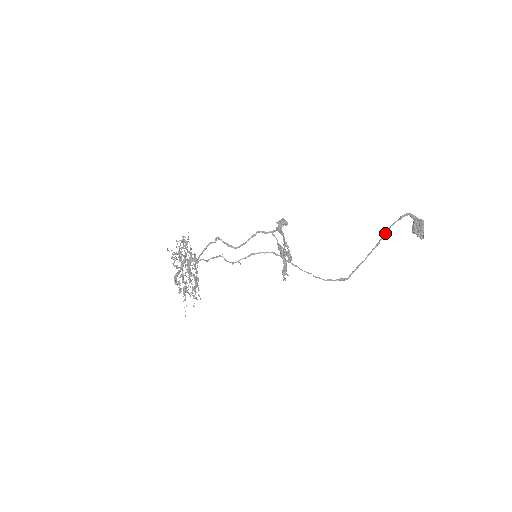
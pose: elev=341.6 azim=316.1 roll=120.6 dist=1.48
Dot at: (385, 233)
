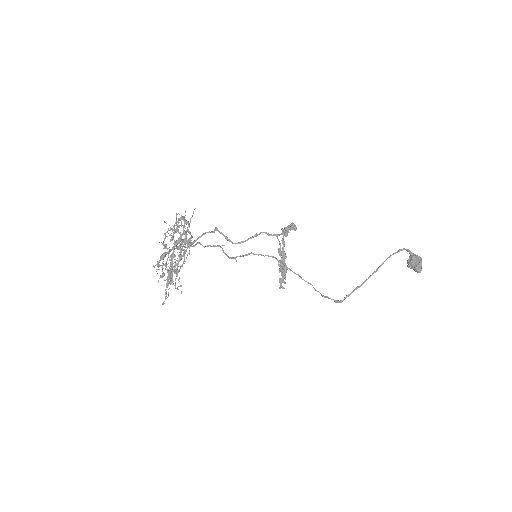
Dot at: occluded
